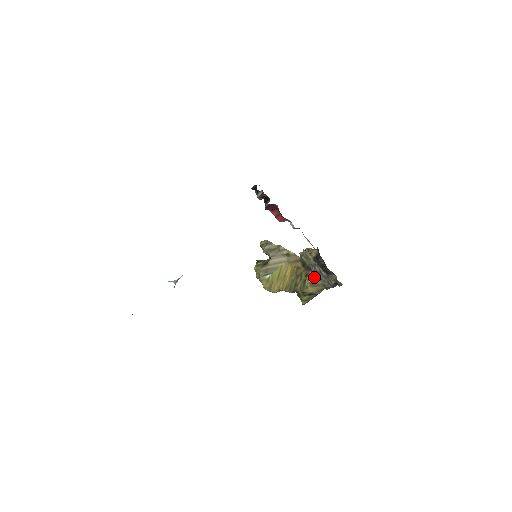
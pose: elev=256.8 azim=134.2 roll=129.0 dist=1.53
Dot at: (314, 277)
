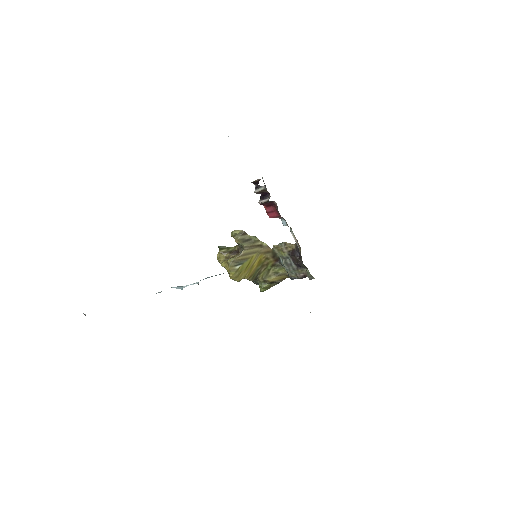
Dot at: (279, 267)
